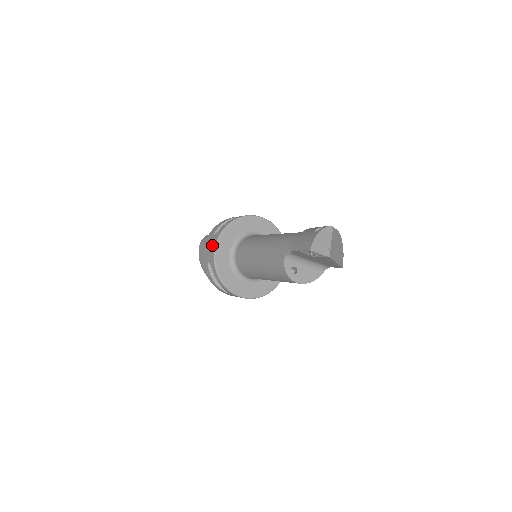
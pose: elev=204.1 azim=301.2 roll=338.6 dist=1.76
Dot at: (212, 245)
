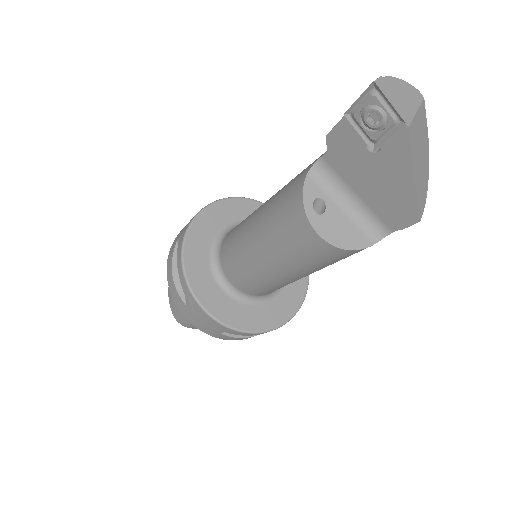
Dot at: occluded
